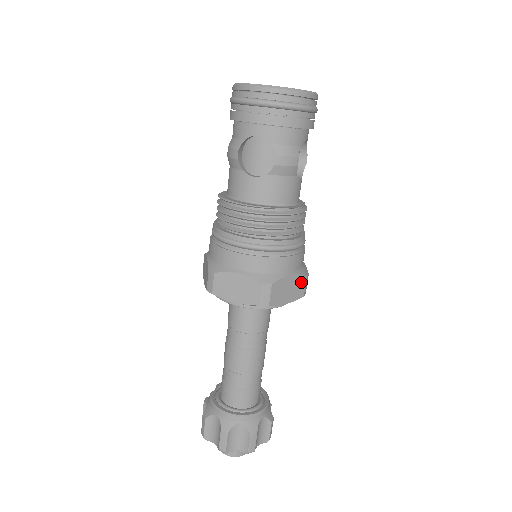
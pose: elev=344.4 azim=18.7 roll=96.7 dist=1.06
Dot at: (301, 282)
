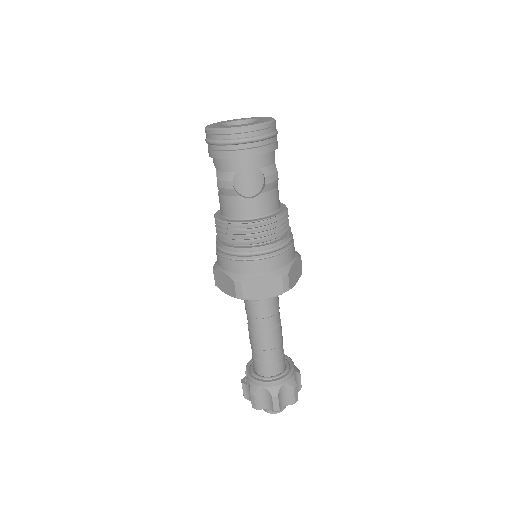
Dot at: (299, 263)
